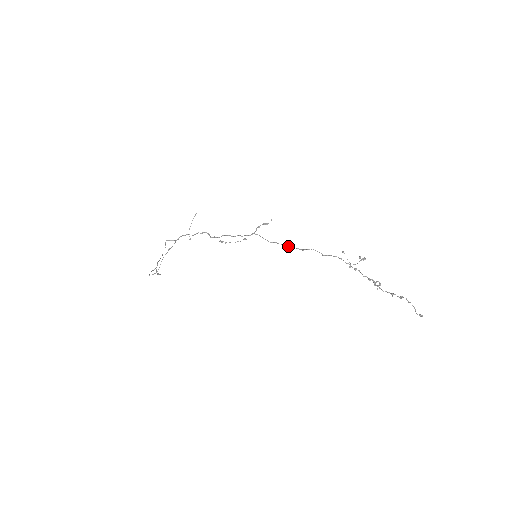
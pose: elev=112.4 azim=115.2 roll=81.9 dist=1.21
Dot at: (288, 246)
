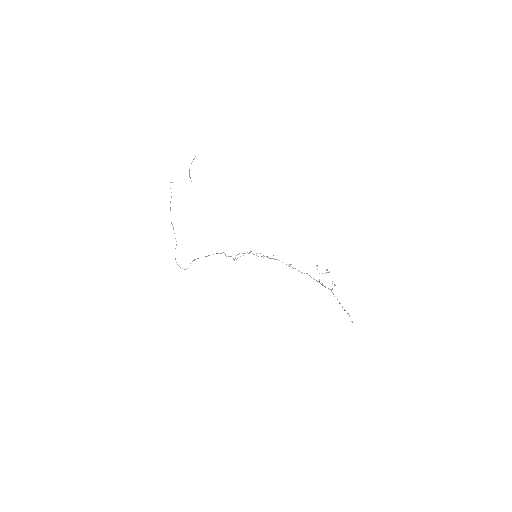
Dot at: occluded
